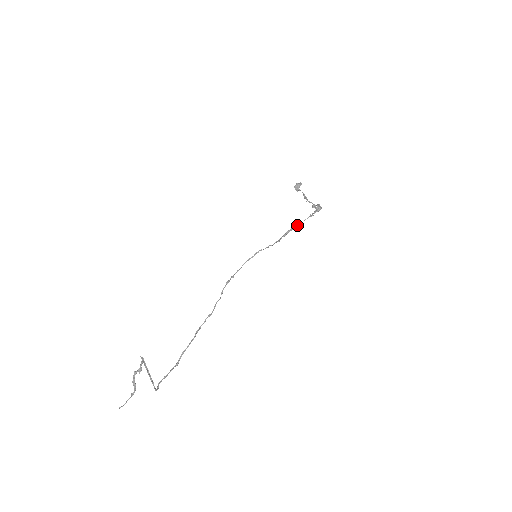
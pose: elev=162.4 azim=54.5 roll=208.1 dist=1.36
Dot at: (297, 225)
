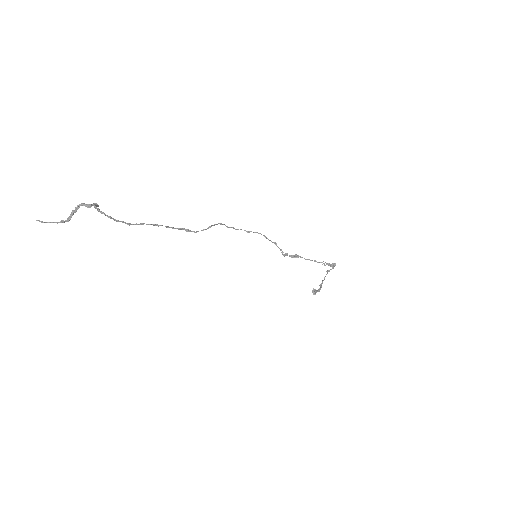
Dot at: (307, 259)
